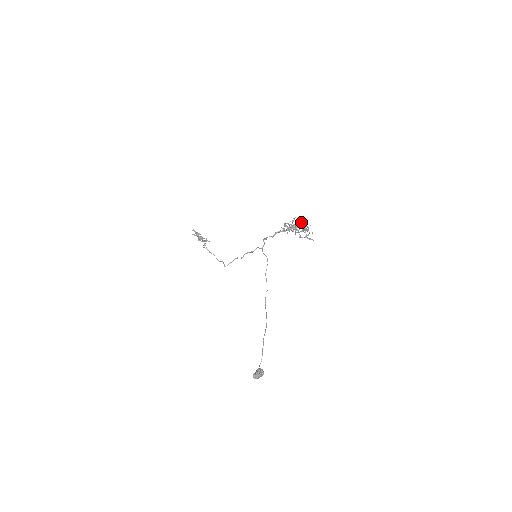
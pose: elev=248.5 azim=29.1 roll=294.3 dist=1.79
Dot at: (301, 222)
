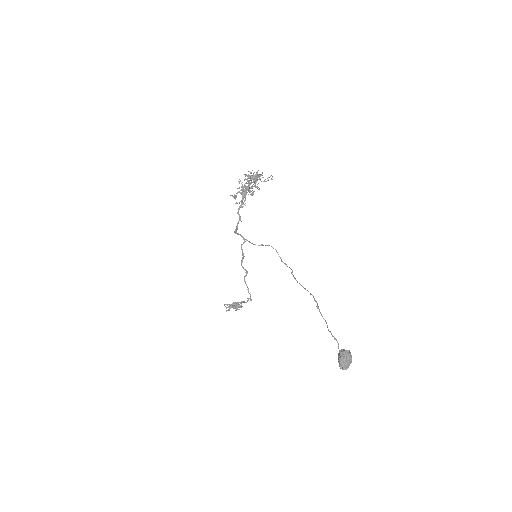
Dot at: occluded
